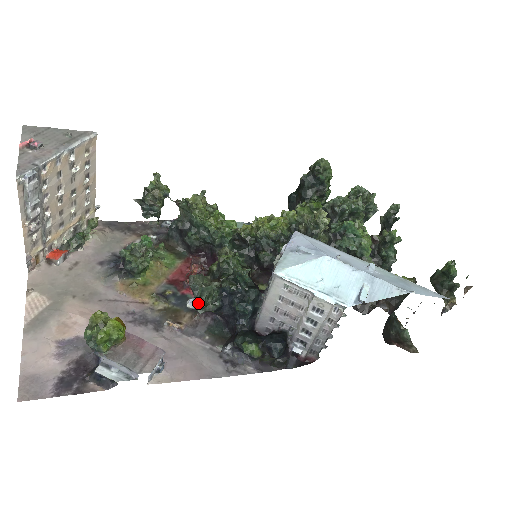
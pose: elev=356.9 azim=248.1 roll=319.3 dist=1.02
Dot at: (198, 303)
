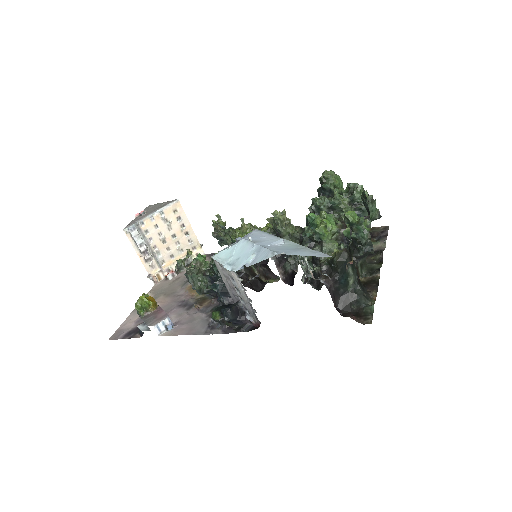
Dot at: (192, 286)
